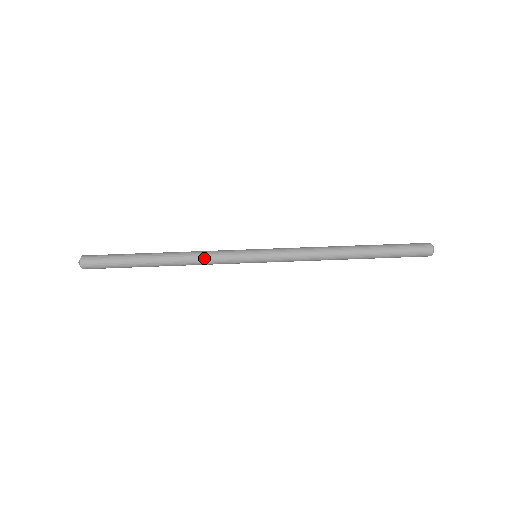
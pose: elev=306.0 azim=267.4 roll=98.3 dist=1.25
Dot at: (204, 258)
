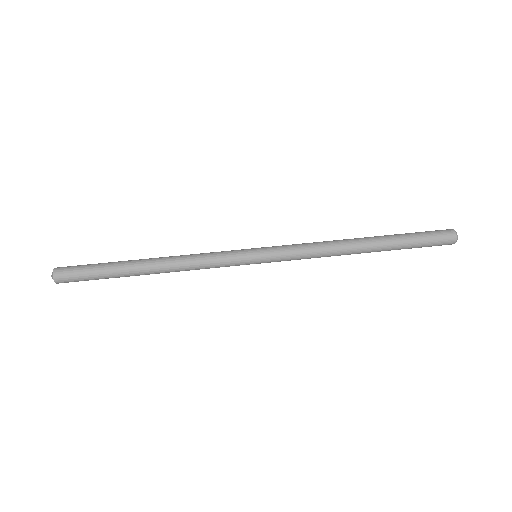
Dot at: (197, 263)
